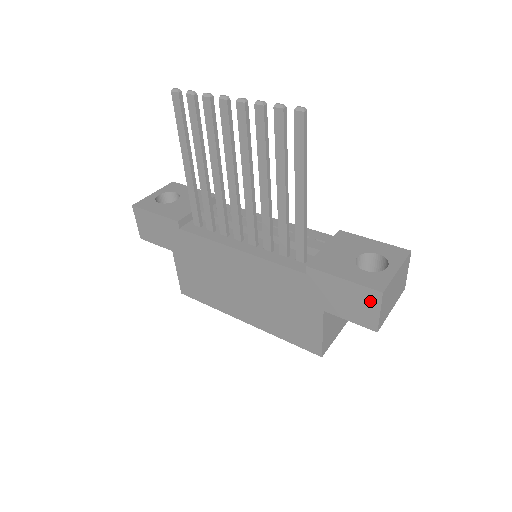
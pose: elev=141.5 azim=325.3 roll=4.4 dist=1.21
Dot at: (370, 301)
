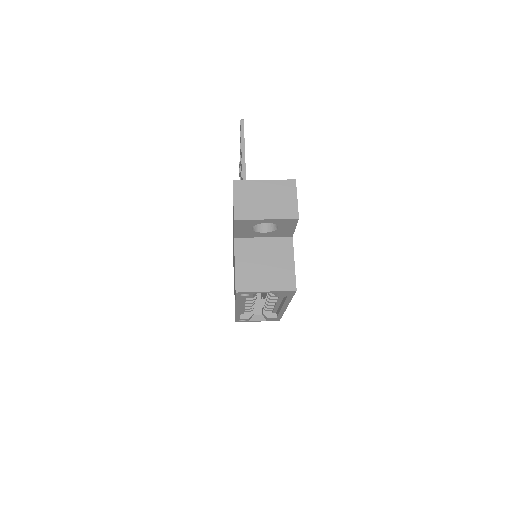
Dot at: occluded
